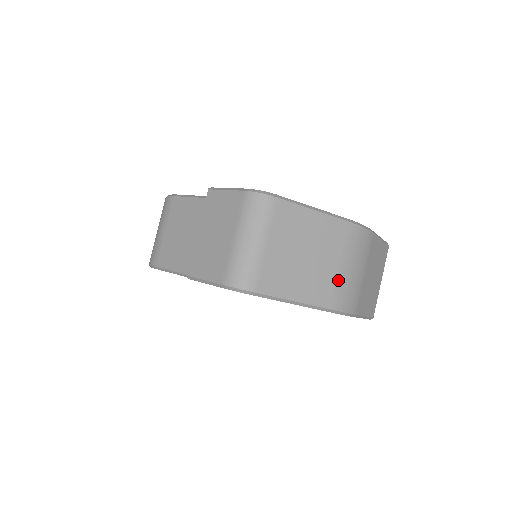
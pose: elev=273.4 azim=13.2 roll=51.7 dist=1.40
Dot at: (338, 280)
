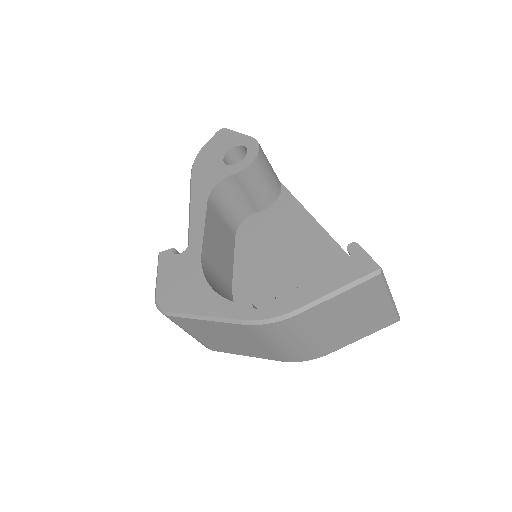
Dot at: (274, 351)
